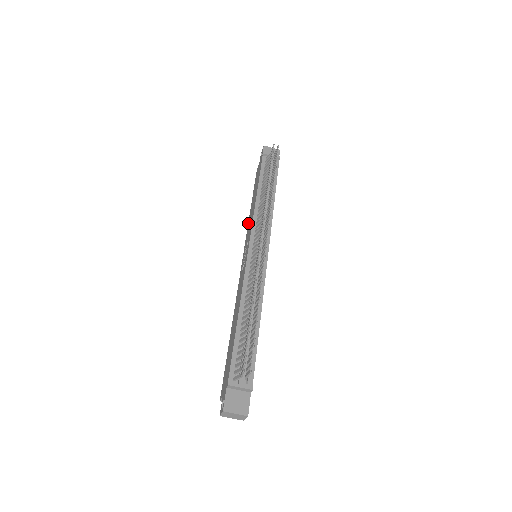
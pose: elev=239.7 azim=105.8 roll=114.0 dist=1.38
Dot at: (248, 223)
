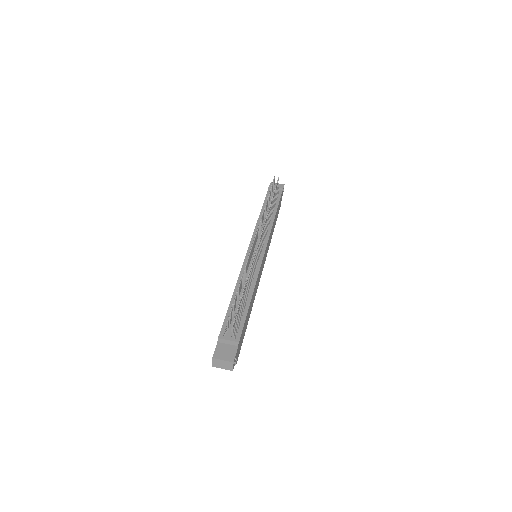
Dot at: occluded
